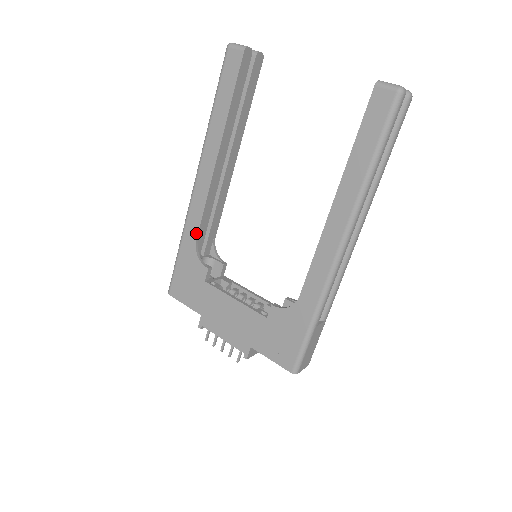
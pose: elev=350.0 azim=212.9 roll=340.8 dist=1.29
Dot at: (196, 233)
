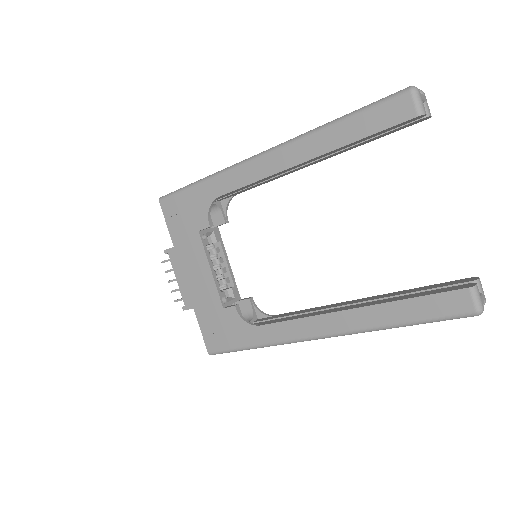
Dot at: (224, 192)
